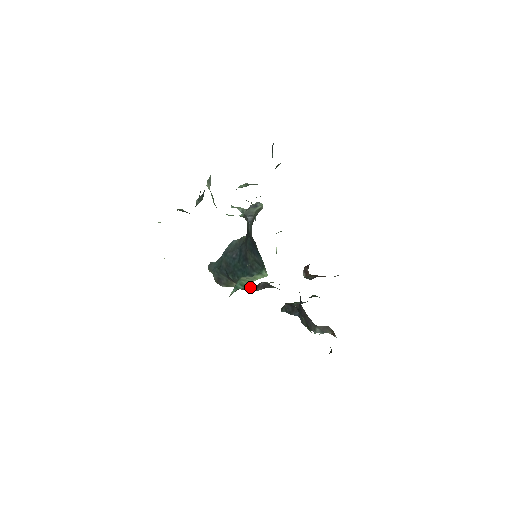
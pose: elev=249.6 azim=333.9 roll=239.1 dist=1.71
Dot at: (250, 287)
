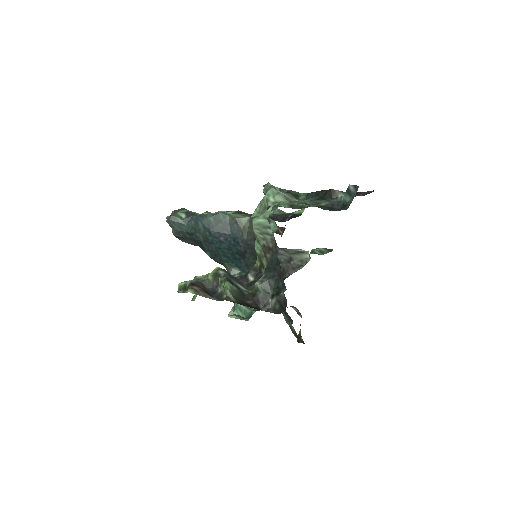
Dot at: occluded
